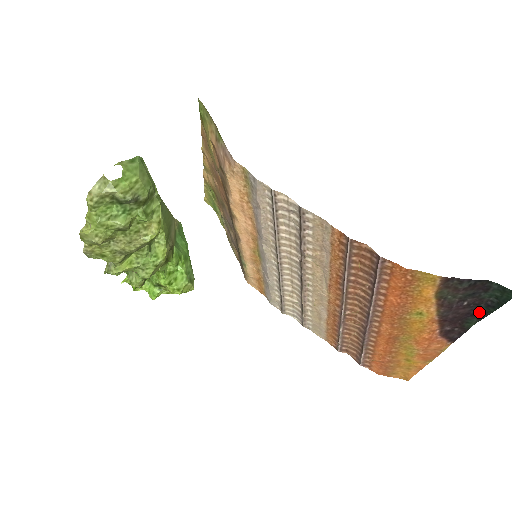
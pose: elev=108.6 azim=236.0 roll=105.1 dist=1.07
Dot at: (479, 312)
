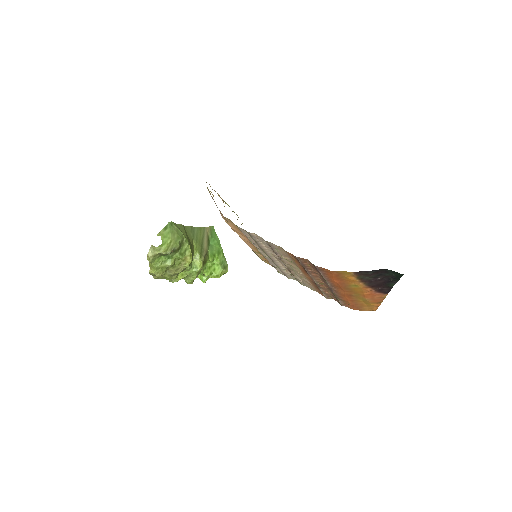
Dot at: (391, 280)
